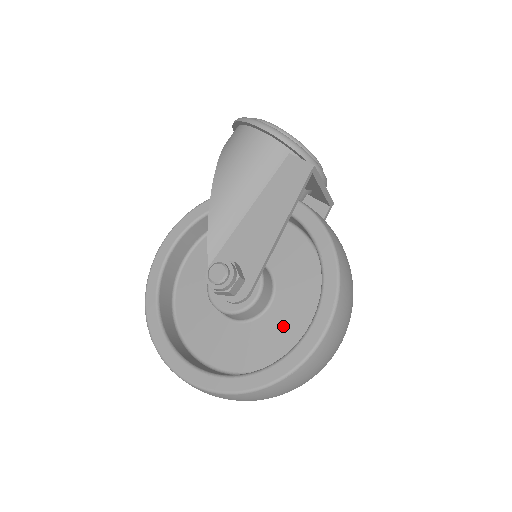
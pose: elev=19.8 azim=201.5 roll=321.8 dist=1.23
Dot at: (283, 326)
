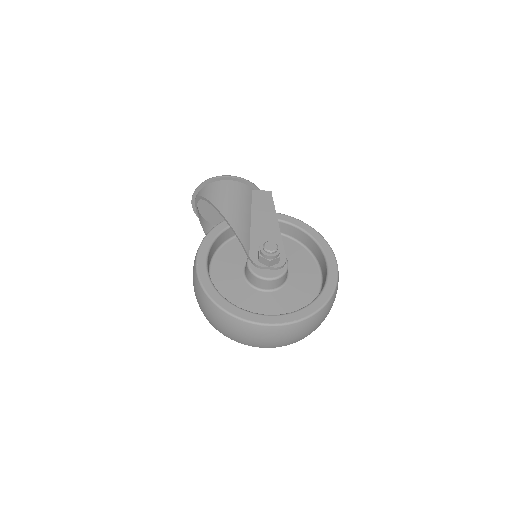
Dot at: (304, 279)
